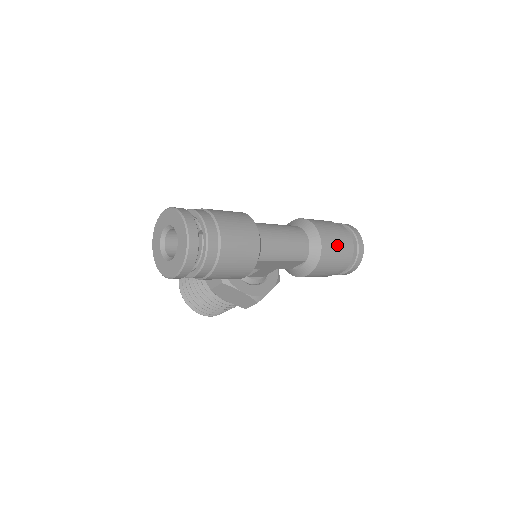
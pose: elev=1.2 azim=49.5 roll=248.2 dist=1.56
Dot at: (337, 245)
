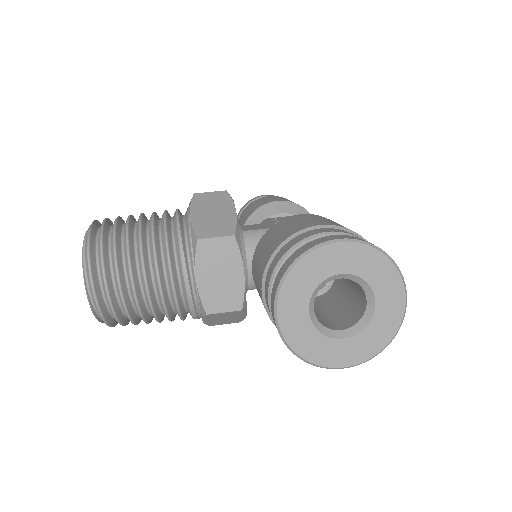
Dot at: occluded
